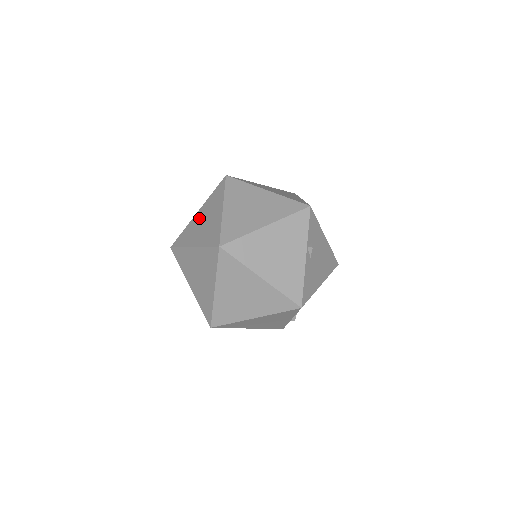
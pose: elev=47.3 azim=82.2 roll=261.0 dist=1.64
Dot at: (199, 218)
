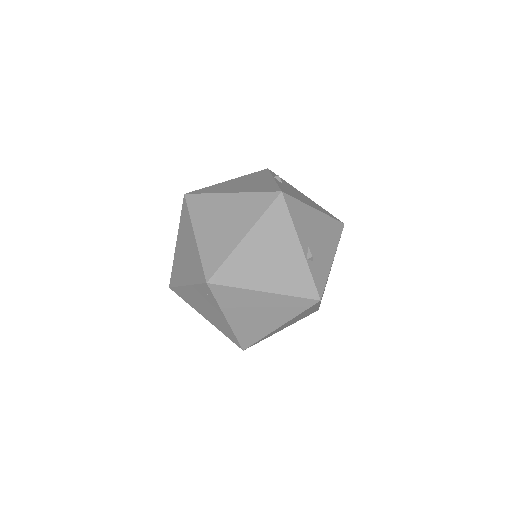
Dot at: occluded
